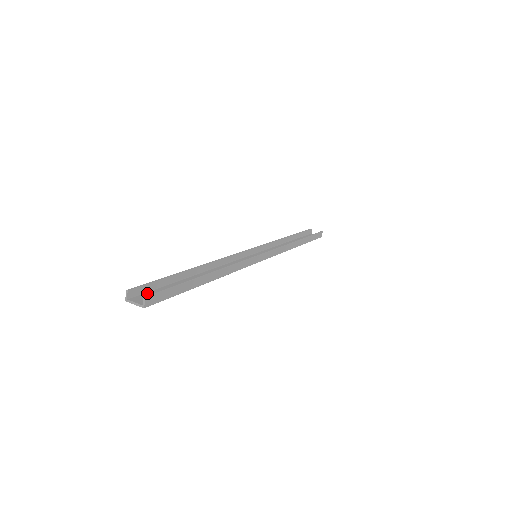
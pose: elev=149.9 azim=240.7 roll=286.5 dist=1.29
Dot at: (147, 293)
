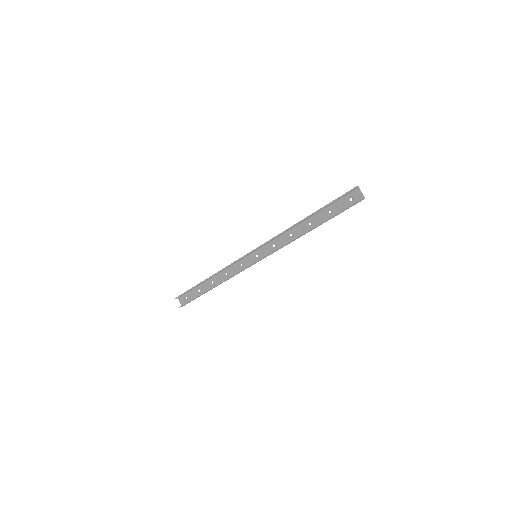
Dot at: (185, 295)
